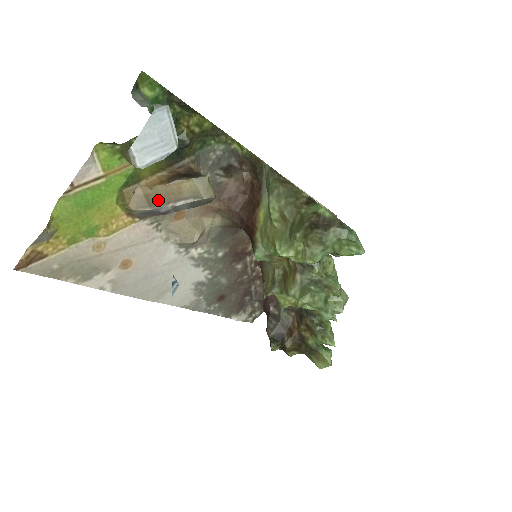
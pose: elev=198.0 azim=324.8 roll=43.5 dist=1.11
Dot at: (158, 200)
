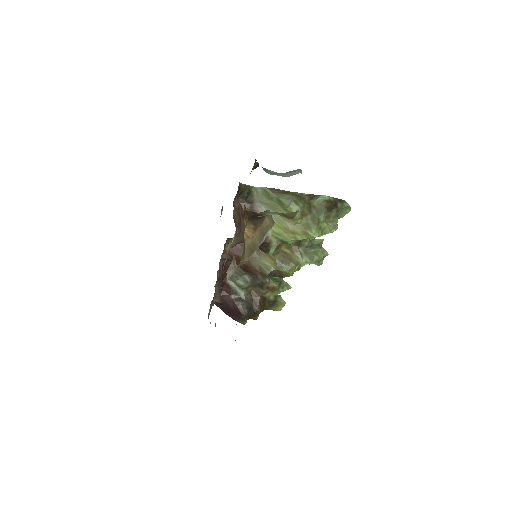
Dot at: (257, 243)
